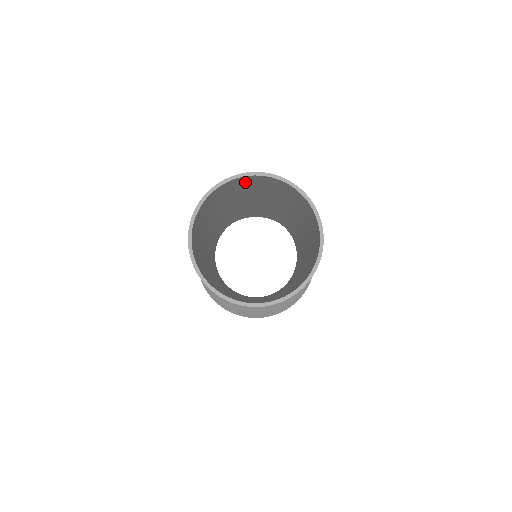
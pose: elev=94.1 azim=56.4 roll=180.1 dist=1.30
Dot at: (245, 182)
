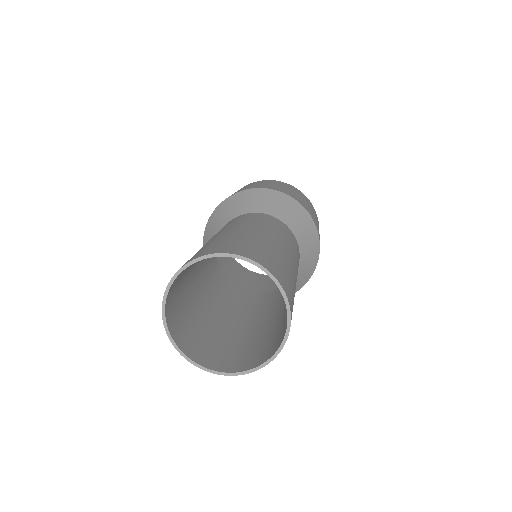
Dot at: (179, 276)
